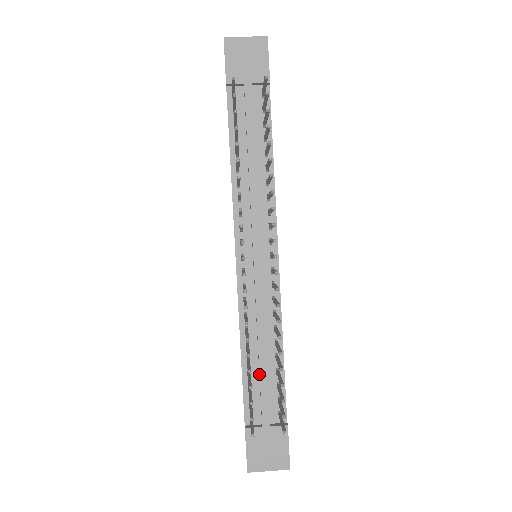
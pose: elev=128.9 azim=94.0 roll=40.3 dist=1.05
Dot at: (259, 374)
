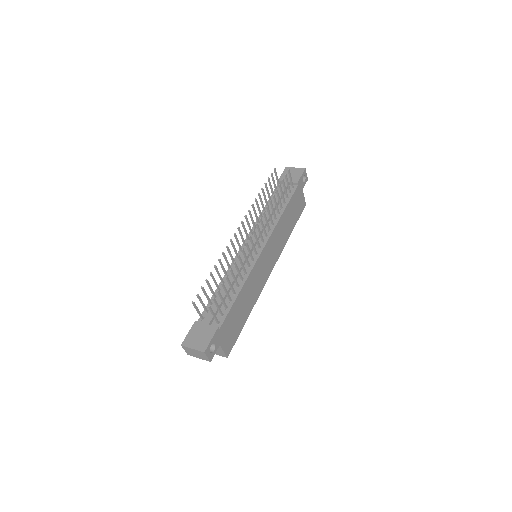
Dot at: occluded
